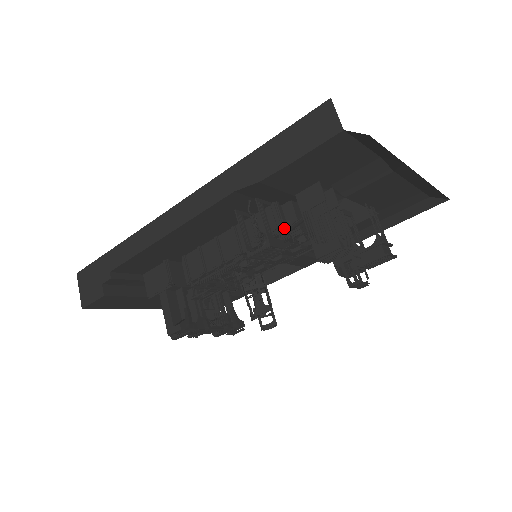
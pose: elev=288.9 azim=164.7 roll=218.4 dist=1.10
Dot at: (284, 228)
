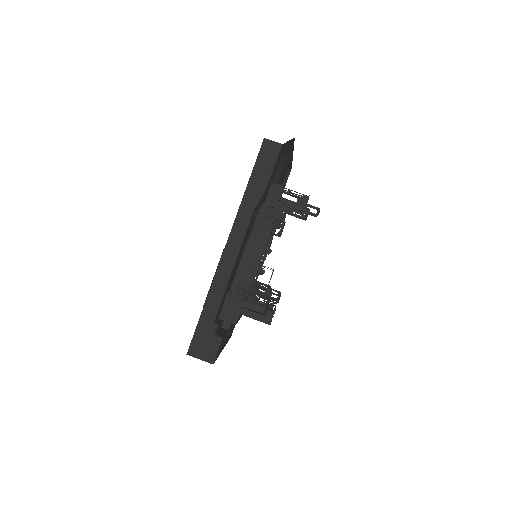
Dot at: (276, 214)
